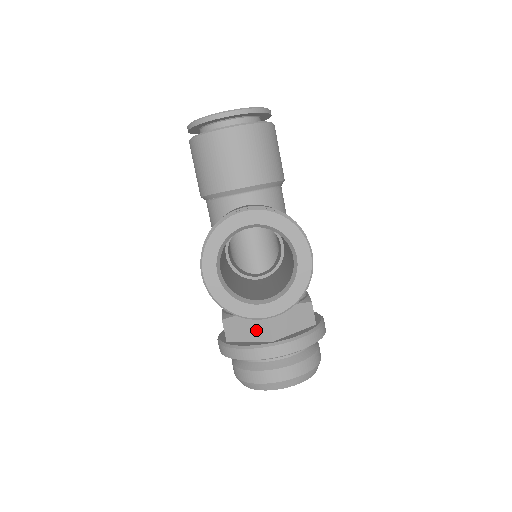
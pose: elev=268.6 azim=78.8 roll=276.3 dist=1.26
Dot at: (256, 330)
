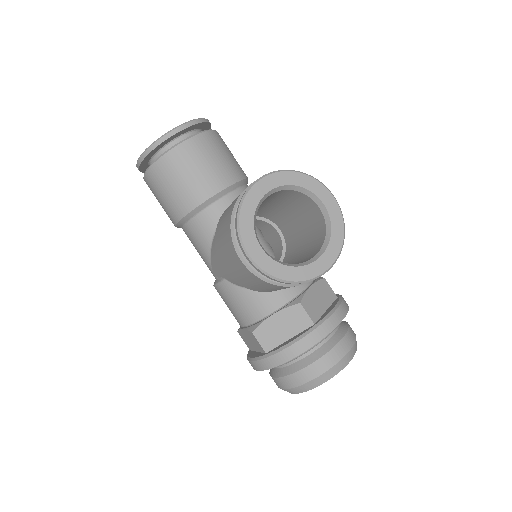
Dot at: (293, 322)
